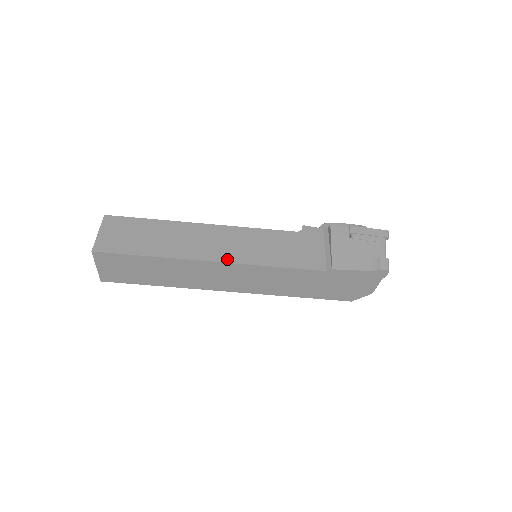
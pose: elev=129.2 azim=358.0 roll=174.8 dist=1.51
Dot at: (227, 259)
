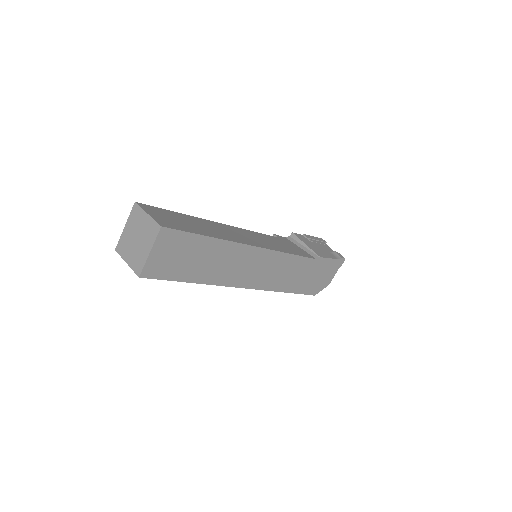
Dot at: (261, 246)
